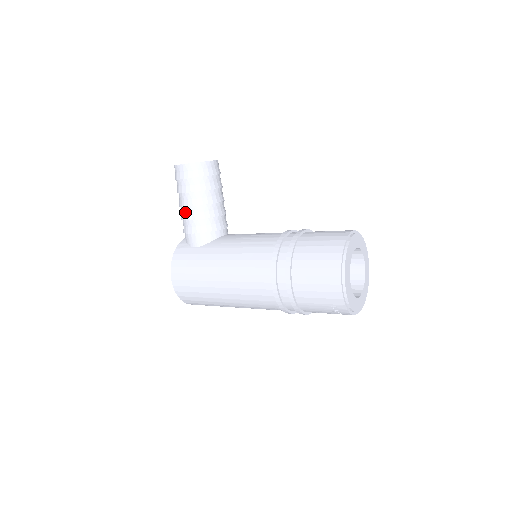
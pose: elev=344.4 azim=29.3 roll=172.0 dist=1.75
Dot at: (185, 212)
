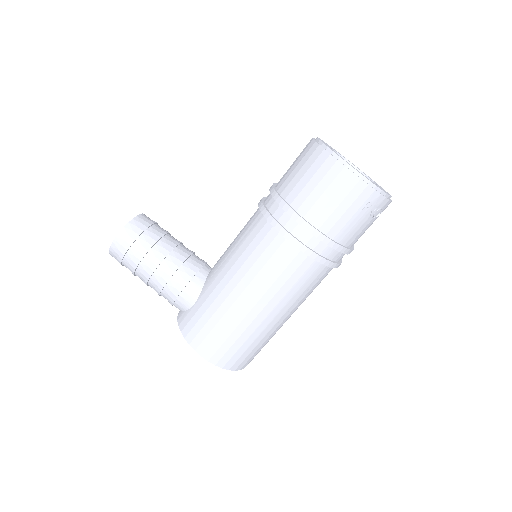
Dot at: (156, 281)
